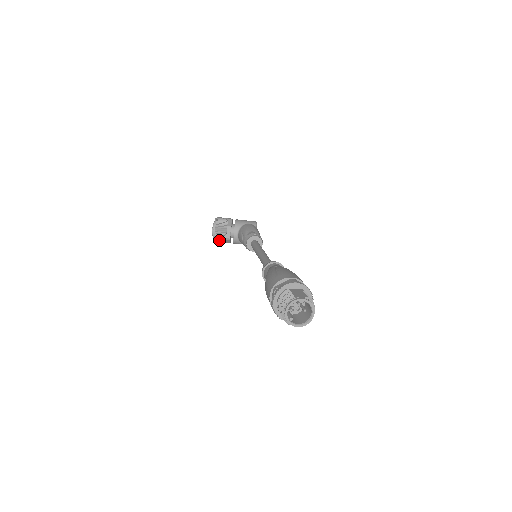
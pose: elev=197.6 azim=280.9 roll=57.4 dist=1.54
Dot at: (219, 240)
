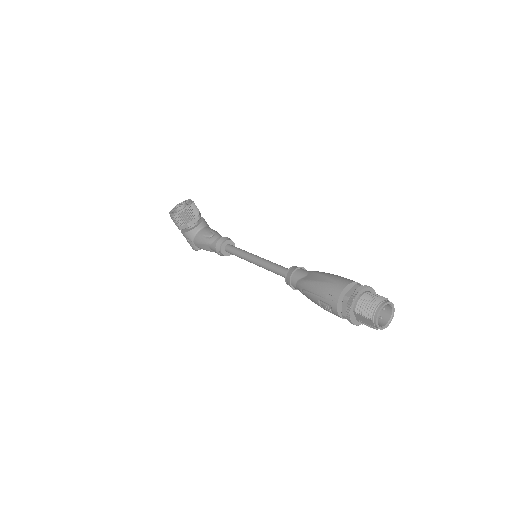
Dot at: (180, 218)
